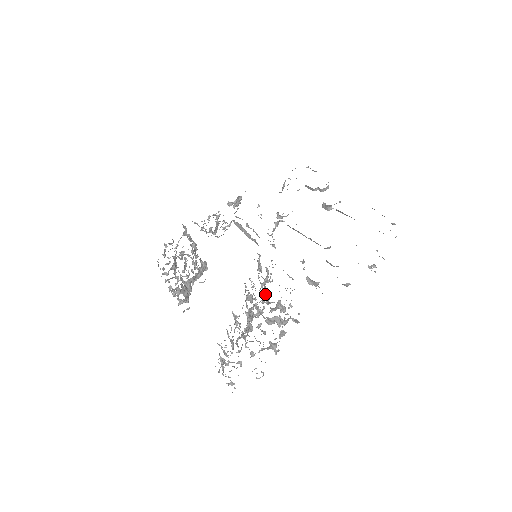
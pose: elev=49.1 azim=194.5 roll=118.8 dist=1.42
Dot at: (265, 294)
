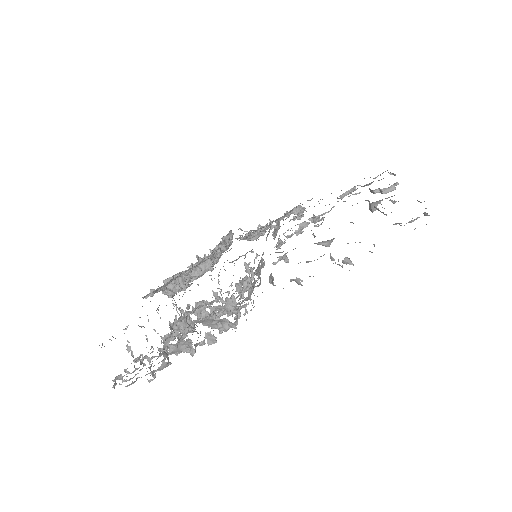
Dot at: (228, 293)
